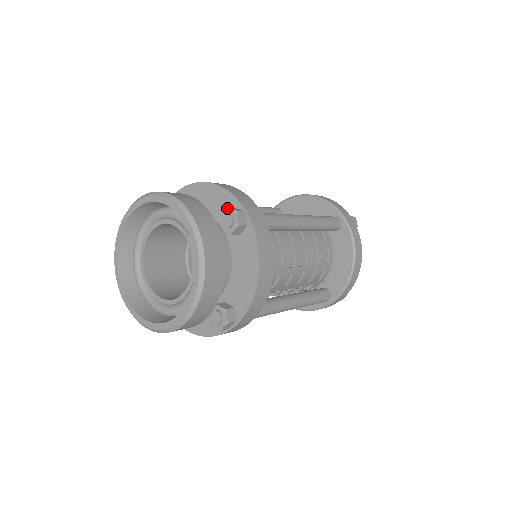
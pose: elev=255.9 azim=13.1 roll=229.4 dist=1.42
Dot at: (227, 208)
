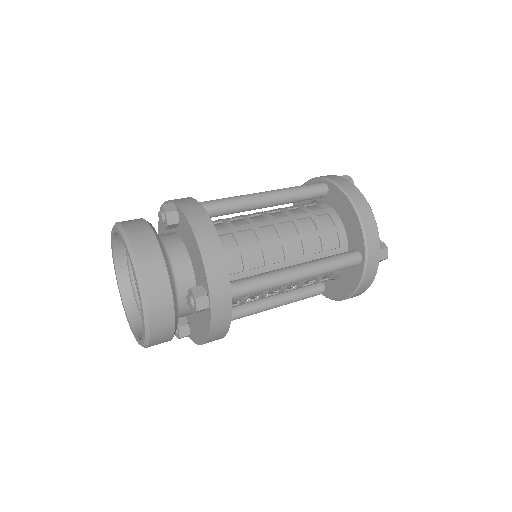
Dot at: occluded
